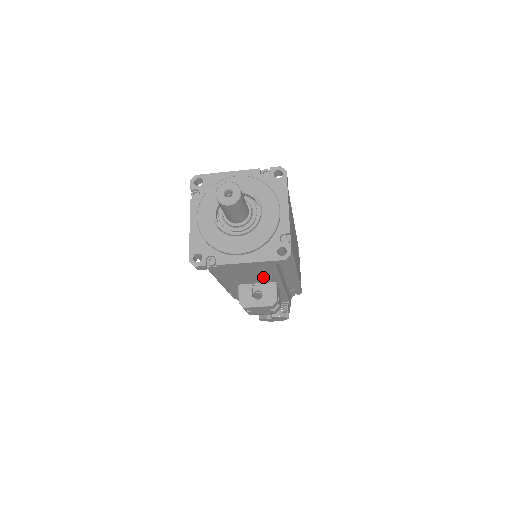
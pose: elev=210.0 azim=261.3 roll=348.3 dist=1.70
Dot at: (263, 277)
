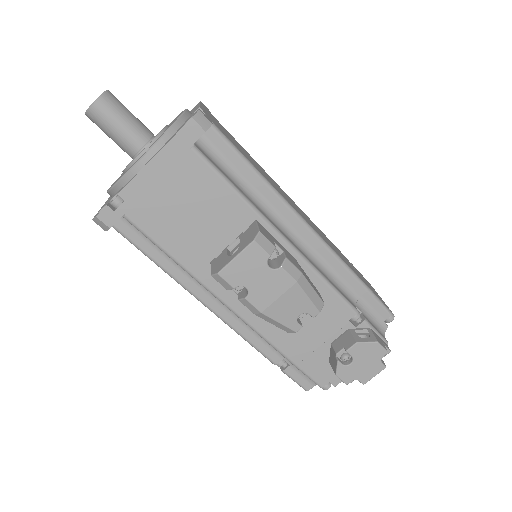
Dot at: (222, 212)
